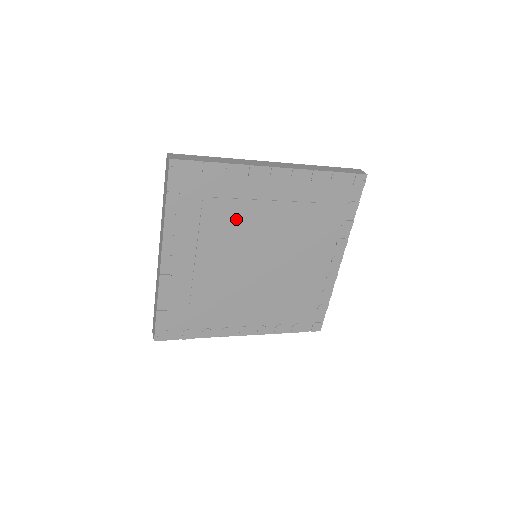
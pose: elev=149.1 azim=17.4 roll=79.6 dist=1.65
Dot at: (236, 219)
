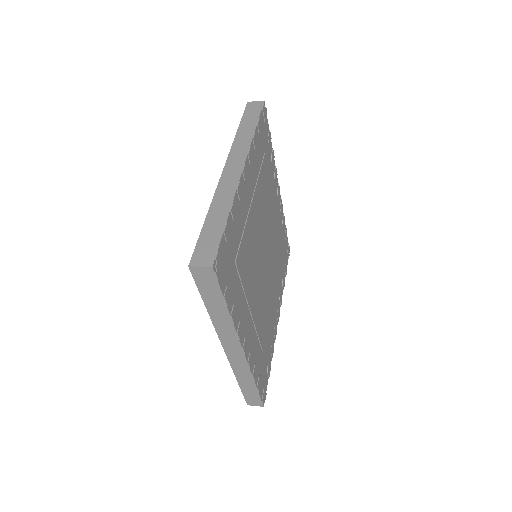
Dot at: (249, 247)
